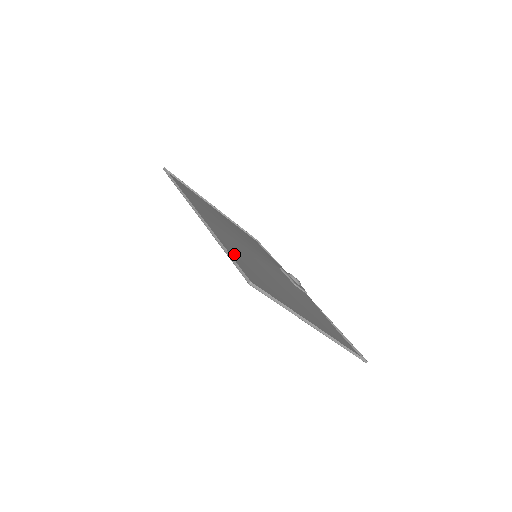
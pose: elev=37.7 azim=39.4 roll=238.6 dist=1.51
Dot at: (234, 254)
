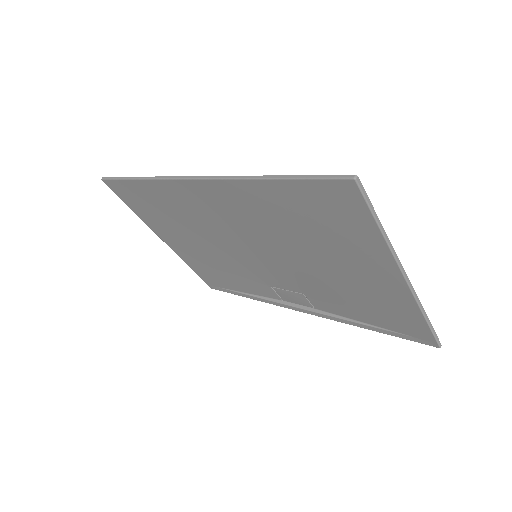
Dot at: (275, 199)
